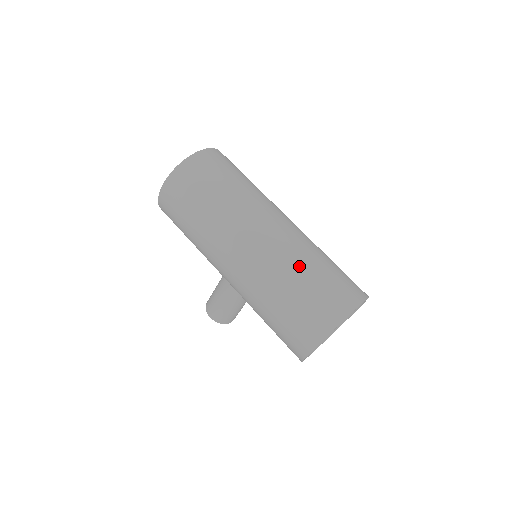
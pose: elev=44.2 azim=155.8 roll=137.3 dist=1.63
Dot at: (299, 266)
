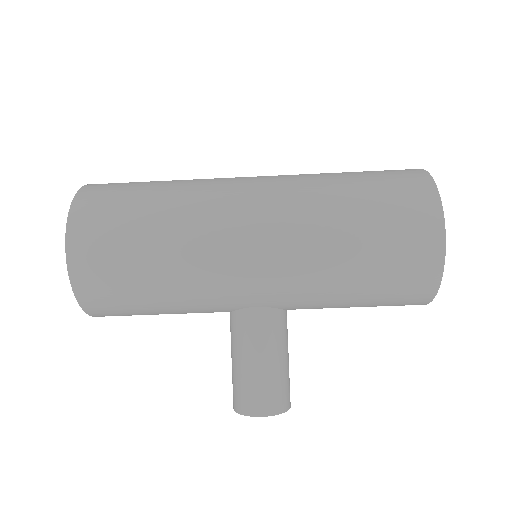
Dot at: (327, 176)
